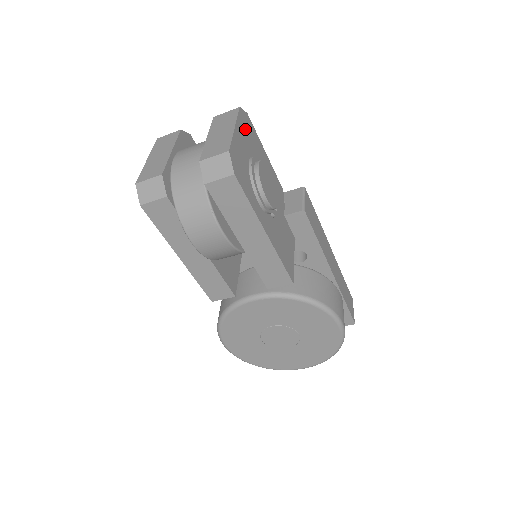
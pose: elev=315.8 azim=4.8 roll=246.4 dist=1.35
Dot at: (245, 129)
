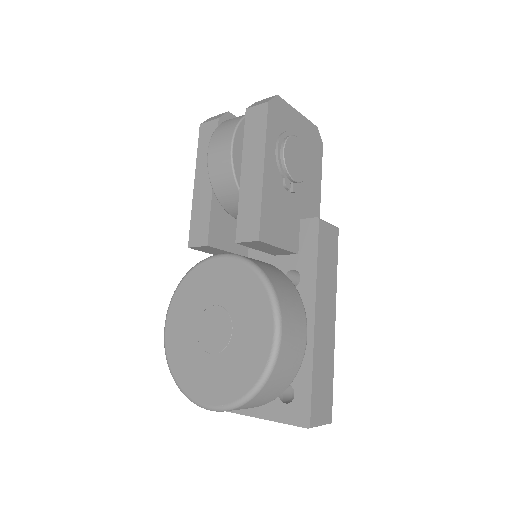
Dot at: (310, 135)
